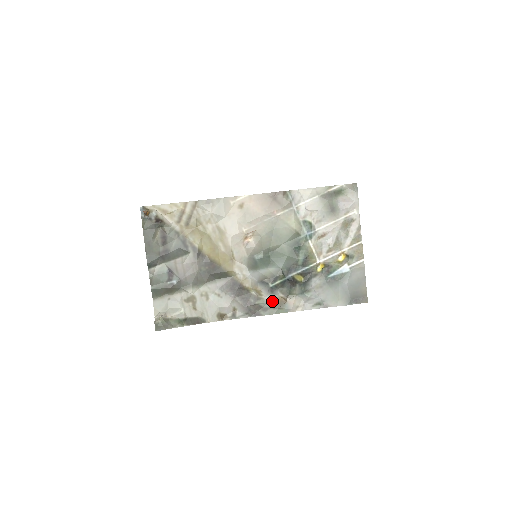
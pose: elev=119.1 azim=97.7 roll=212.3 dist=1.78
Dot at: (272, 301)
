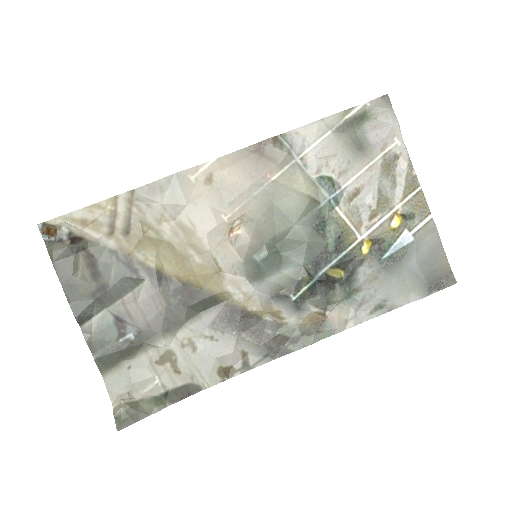
Dot at: (302, 323)
